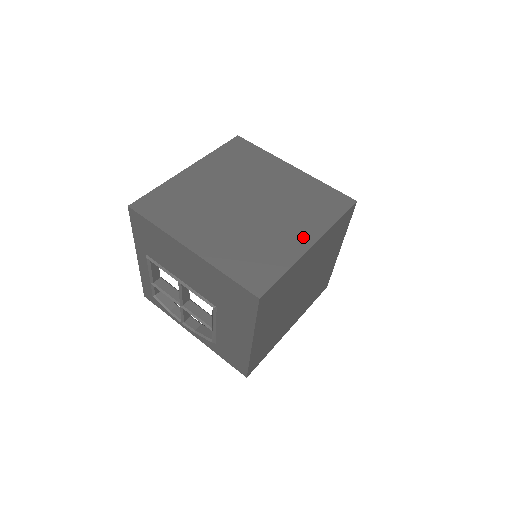
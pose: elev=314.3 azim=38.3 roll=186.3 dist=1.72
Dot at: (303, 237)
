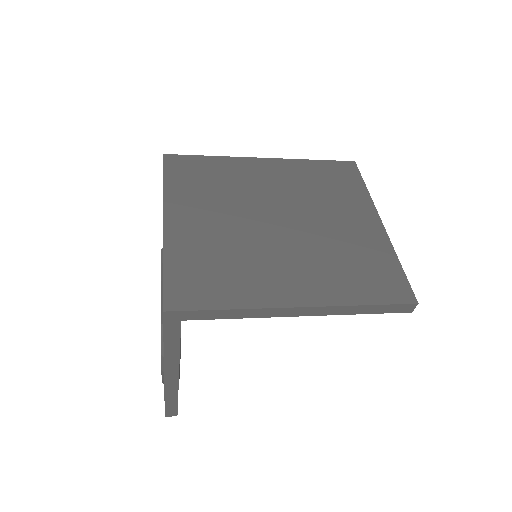
Dot at: occluded
